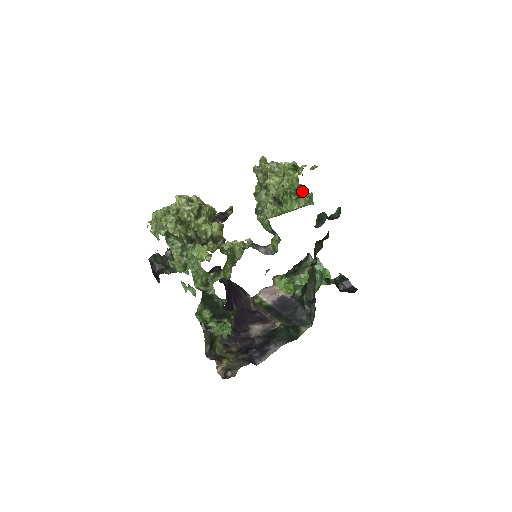
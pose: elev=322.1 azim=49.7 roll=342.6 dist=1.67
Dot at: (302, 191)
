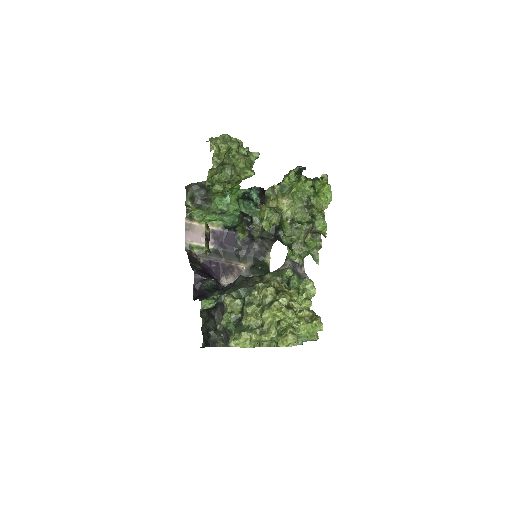
Dot at: (248, 154)
